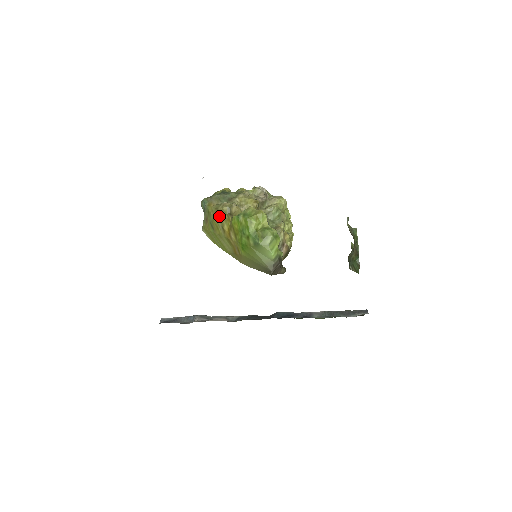
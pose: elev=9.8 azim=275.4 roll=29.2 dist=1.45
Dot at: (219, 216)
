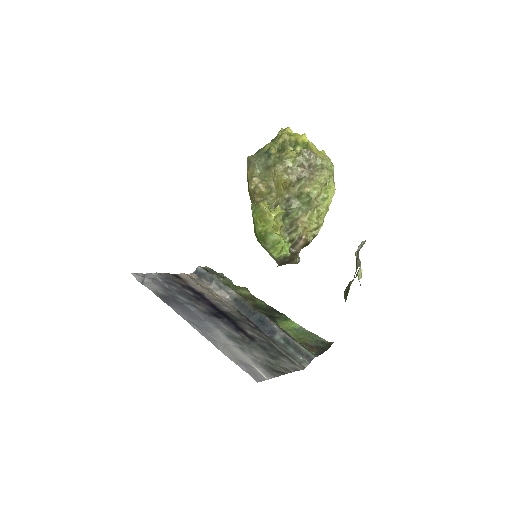
Dot at: (249, 190)
